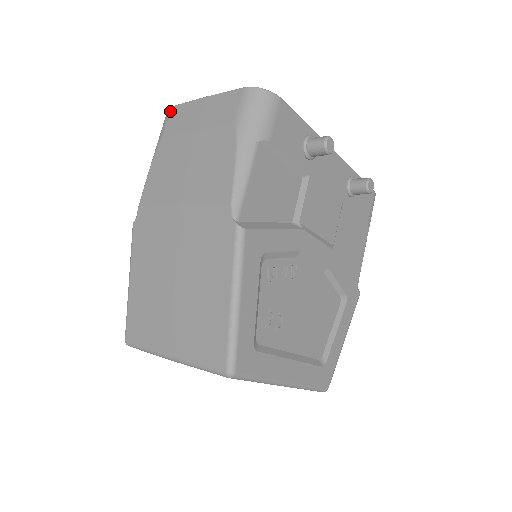
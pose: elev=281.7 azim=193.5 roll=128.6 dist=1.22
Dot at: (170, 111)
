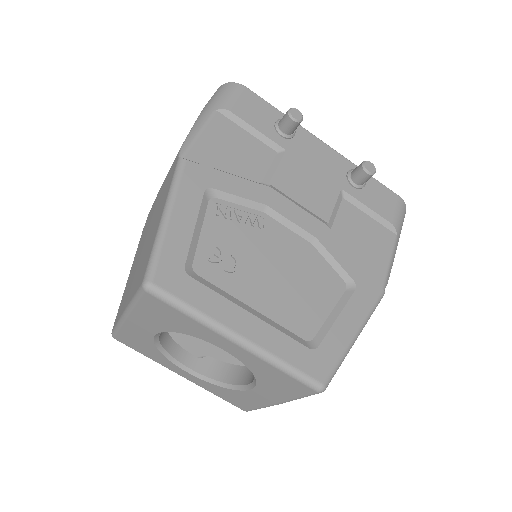
Dot at: occluded
